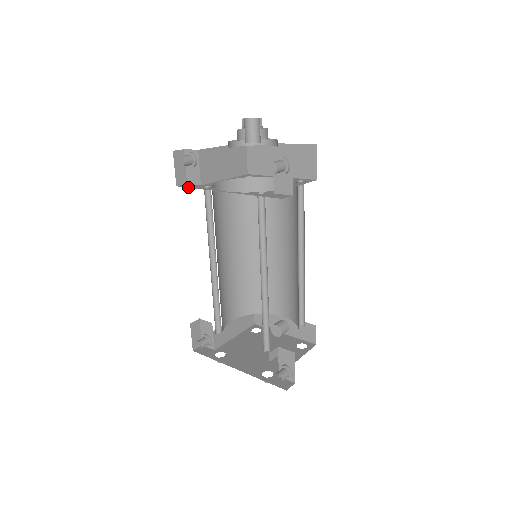
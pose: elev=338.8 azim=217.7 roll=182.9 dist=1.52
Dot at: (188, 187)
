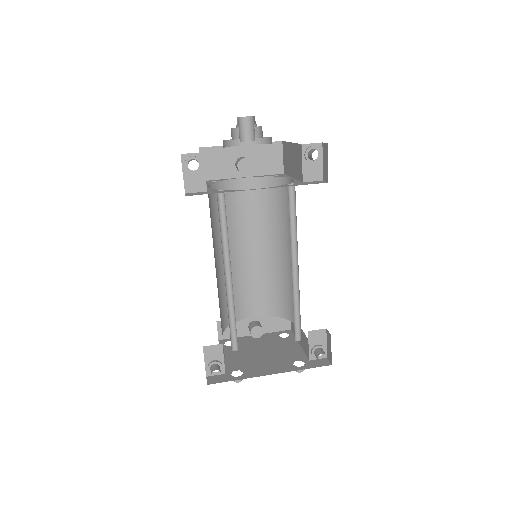
Dot at: occluded
